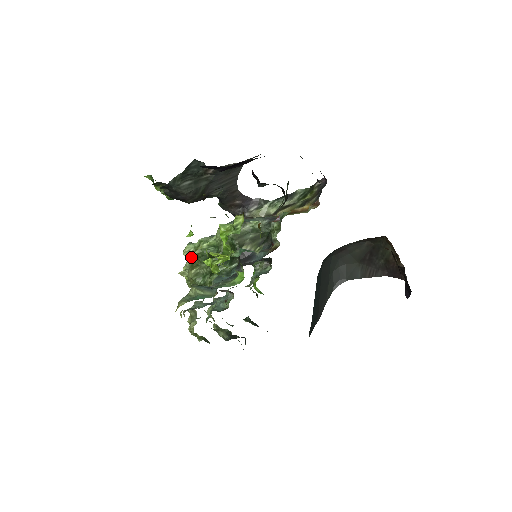
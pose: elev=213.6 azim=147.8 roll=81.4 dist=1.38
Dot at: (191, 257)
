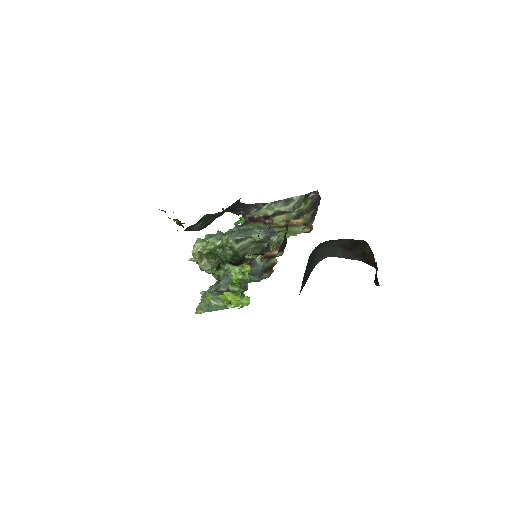
Dot at: occluded
